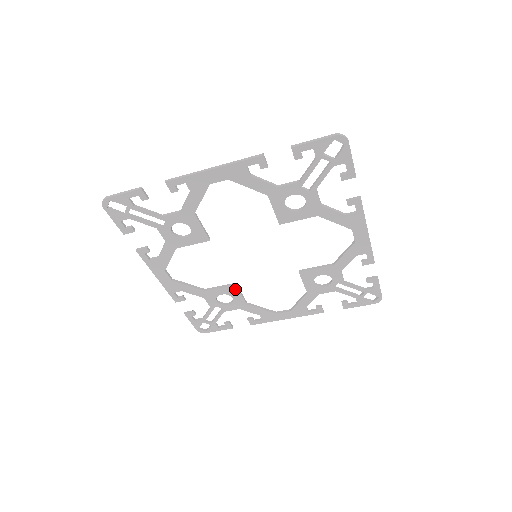
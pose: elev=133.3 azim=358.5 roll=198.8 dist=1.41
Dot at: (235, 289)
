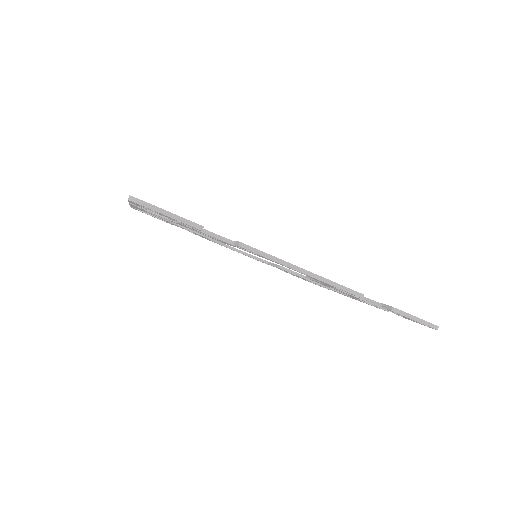
Dot at: (284, 270)
